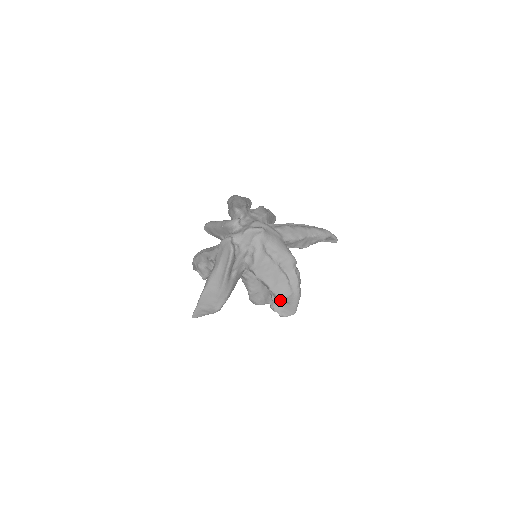
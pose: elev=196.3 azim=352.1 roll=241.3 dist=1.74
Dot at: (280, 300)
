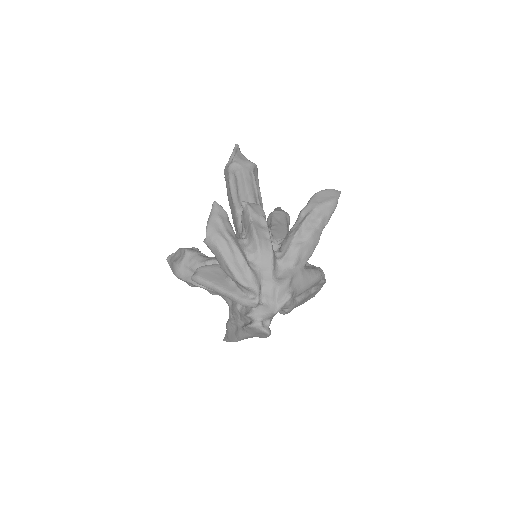
Dot at: occluded
